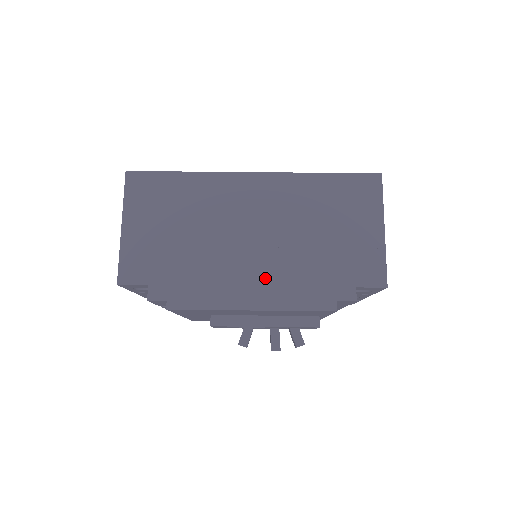
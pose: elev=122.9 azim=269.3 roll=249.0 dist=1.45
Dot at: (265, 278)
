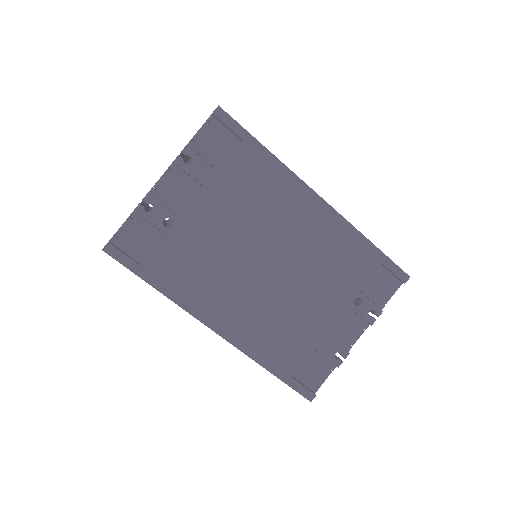
Dot at: occluded
